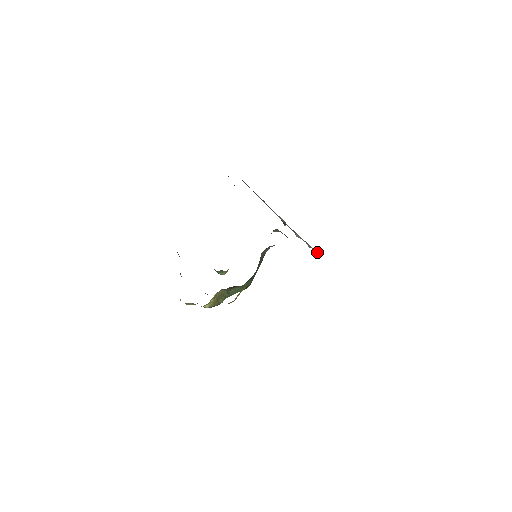
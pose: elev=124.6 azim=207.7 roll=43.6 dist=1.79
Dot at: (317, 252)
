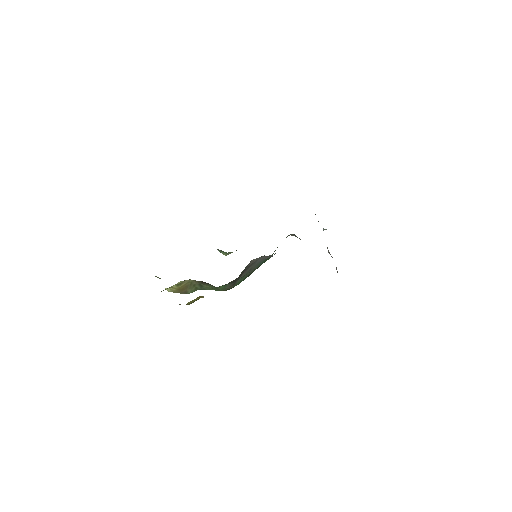
Dot at: occluded
